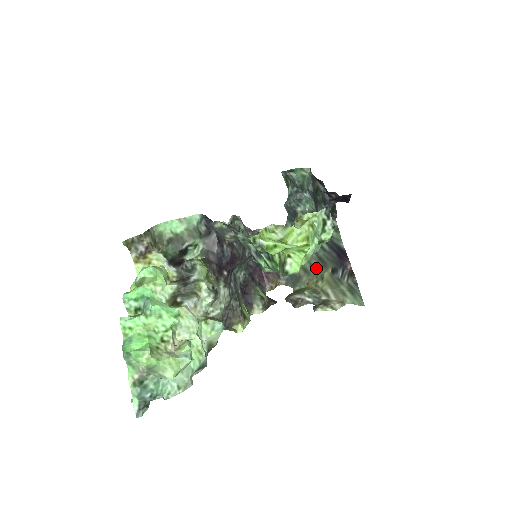
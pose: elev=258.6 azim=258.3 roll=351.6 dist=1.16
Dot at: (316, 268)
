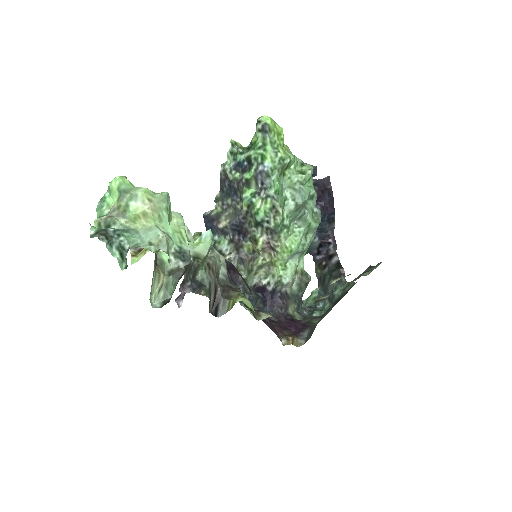
Dot at: occluded
